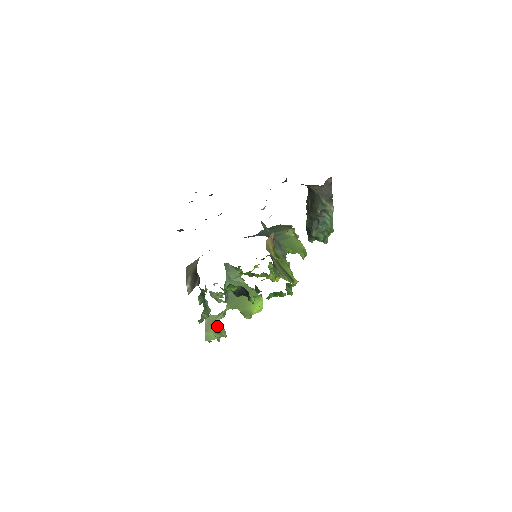
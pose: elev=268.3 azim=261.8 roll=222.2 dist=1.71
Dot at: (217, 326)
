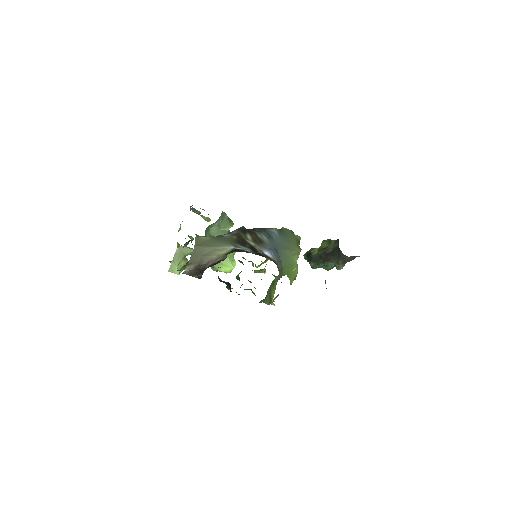
Dot at: (184, 259)
